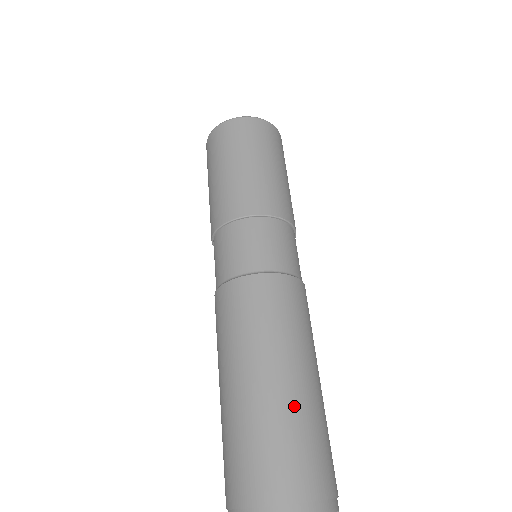
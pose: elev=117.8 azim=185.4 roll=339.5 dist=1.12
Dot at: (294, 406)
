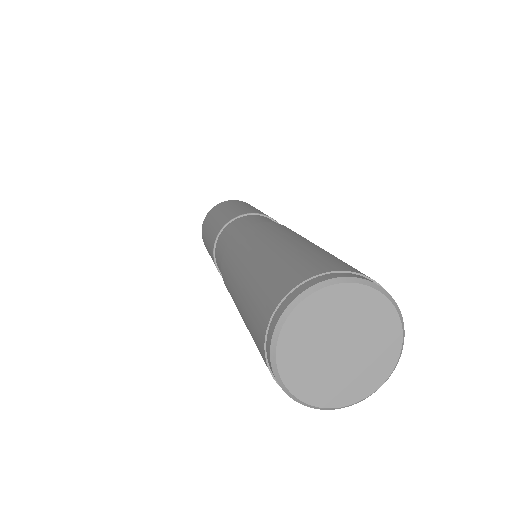
Dot at: (267, 261)
